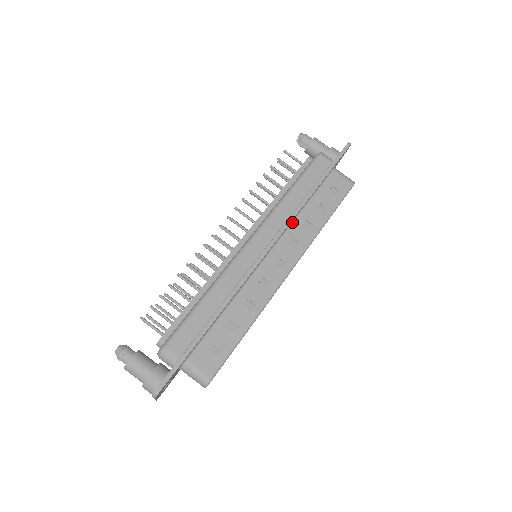
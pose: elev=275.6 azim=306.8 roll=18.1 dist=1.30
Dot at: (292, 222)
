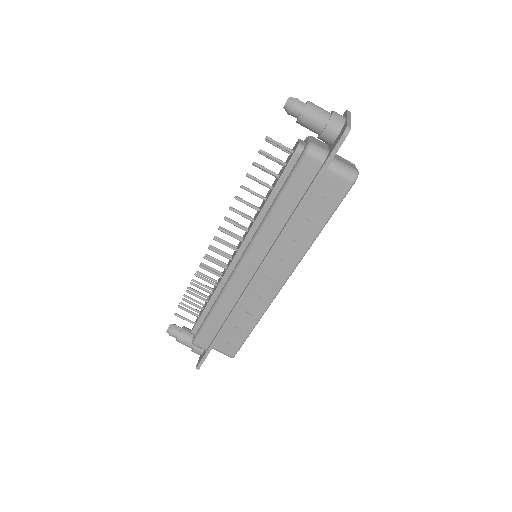
Dot at: occluded
